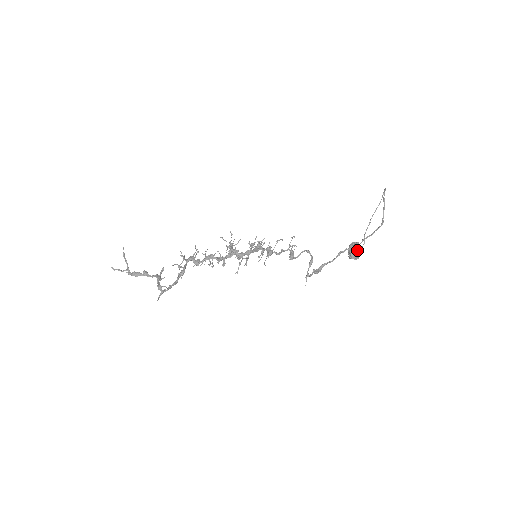
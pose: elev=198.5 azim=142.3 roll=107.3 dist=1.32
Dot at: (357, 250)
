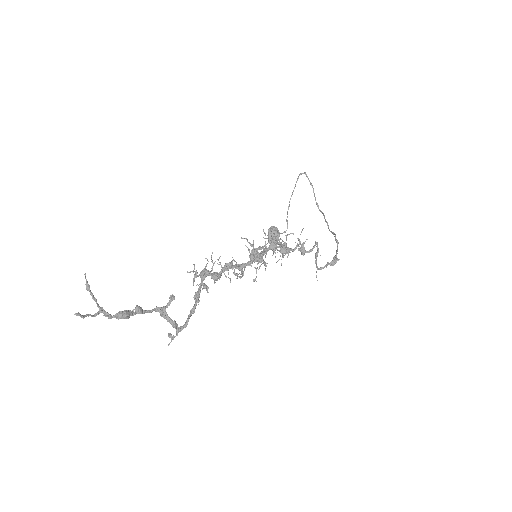
Dot at: occluded
